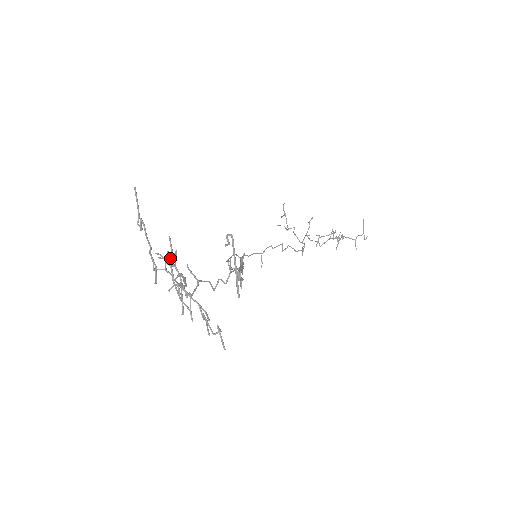
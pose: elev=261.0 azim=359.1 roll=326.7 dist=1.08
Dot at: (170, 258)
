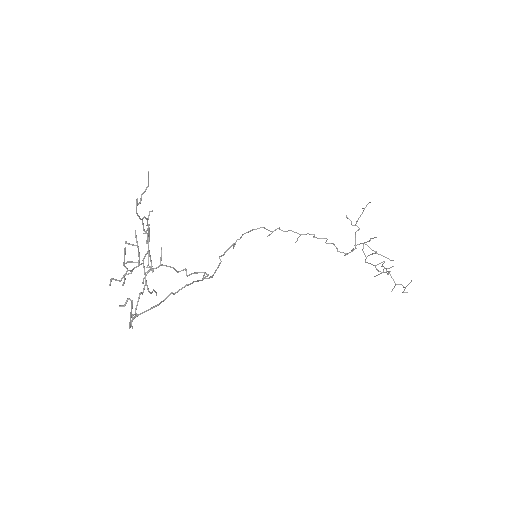
Dot at: occluded
